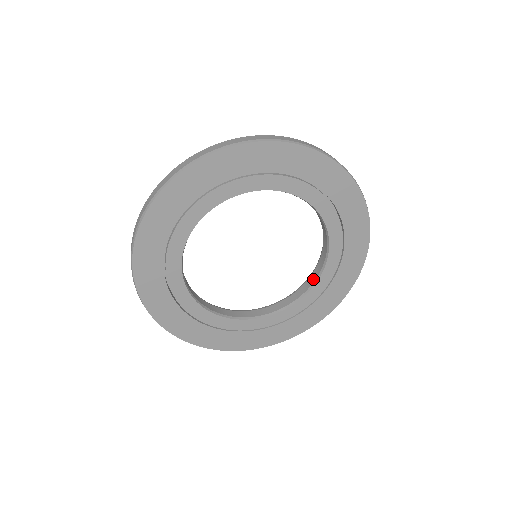
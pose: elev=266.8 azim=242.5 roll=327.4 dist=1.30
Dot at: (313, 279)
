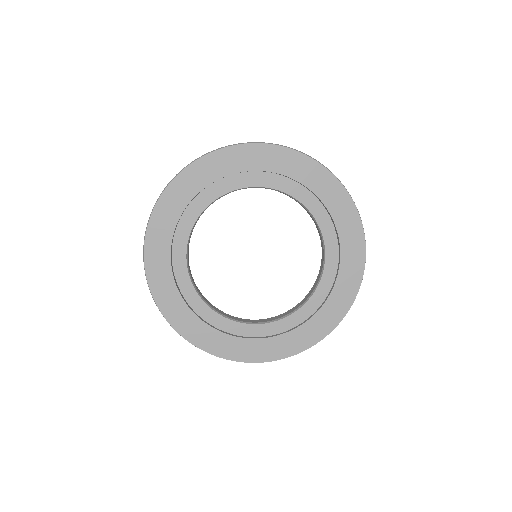
Dot at: (277, 317)
